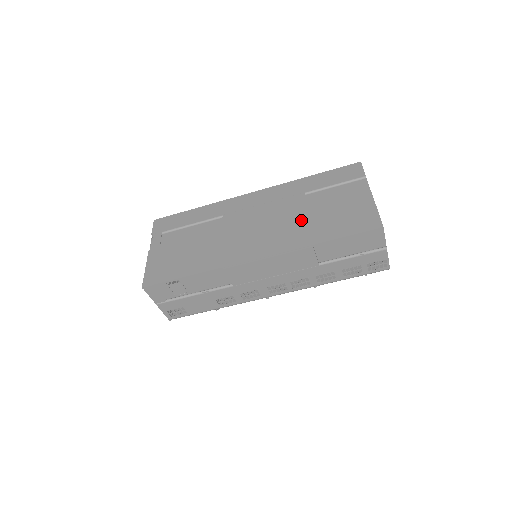
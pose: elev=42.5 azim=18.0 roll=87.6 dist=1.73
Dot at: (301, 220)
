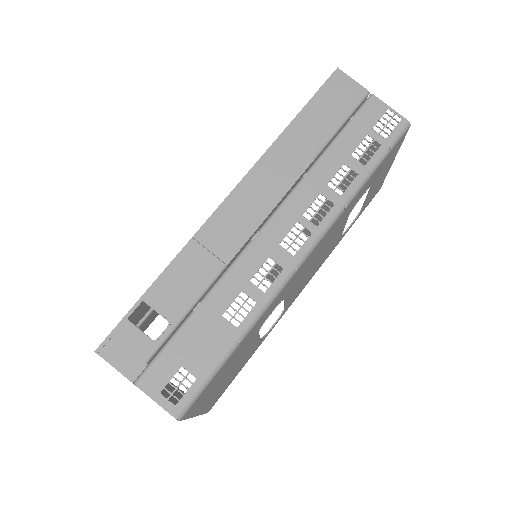
Dot at: occluded
